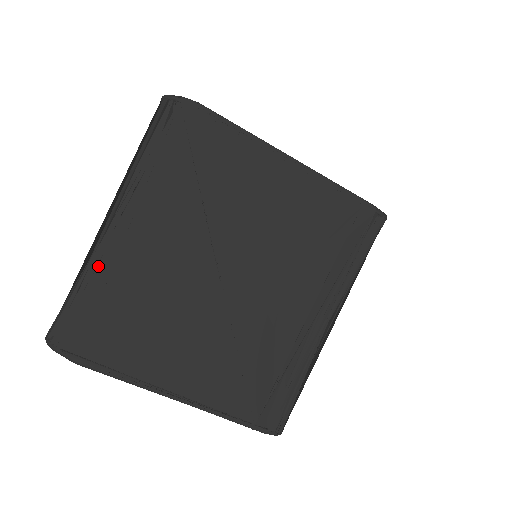
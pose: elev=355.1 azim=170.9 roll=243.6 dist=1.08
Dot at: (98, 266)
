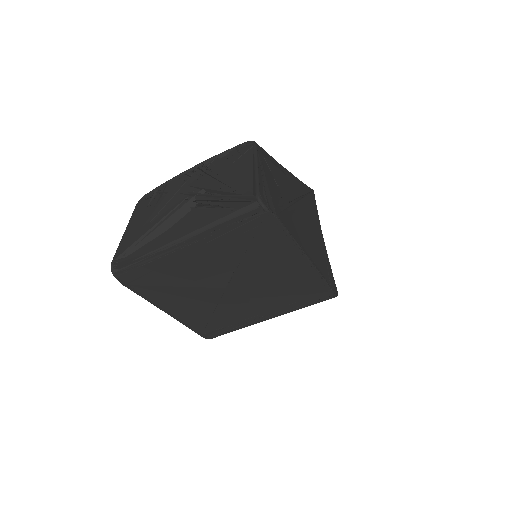
Dot at: (162, 258)
